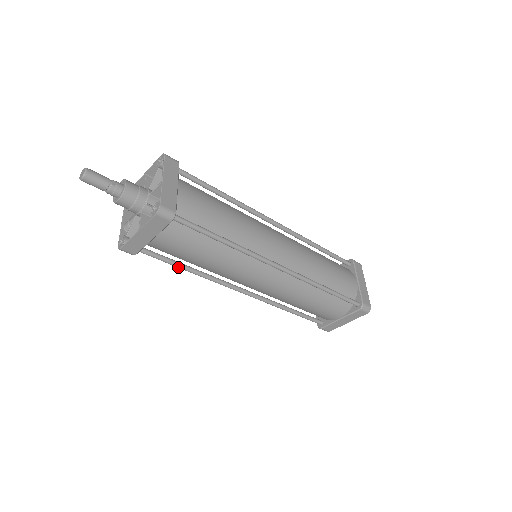
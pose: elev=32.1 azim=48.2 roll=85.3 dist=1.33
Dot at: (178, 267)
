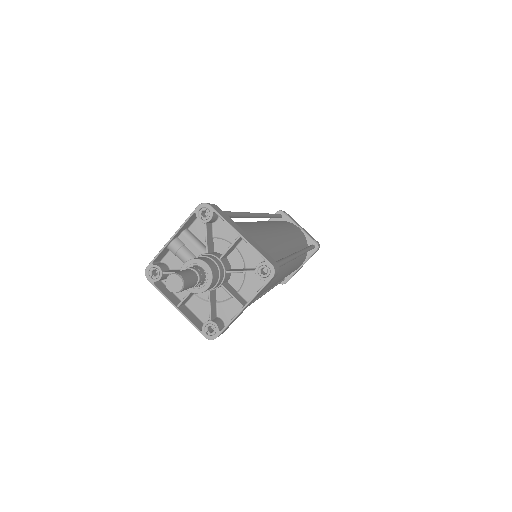
Dot at: occluded
